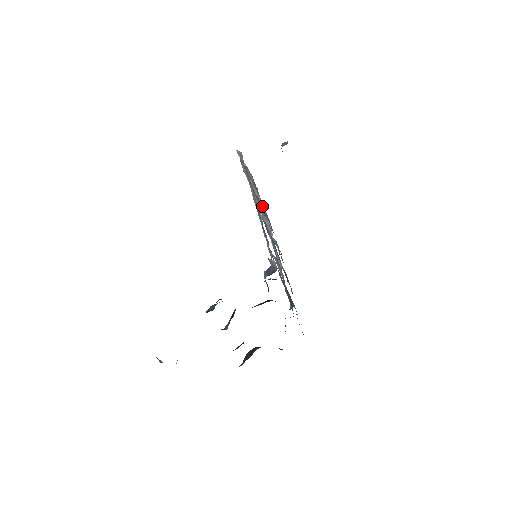
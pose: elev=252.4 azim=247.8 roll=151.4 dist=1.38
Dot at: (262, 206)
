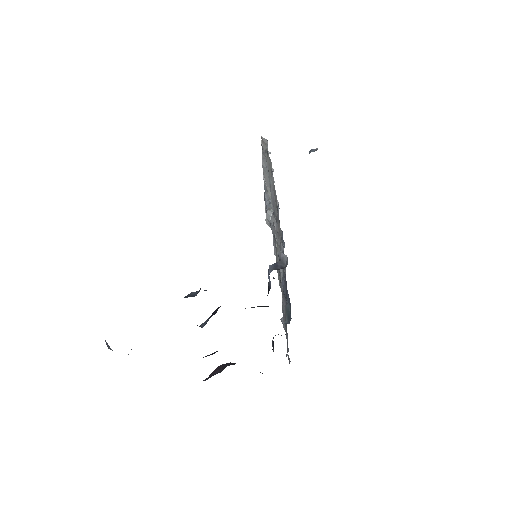
Dot at: occluded
